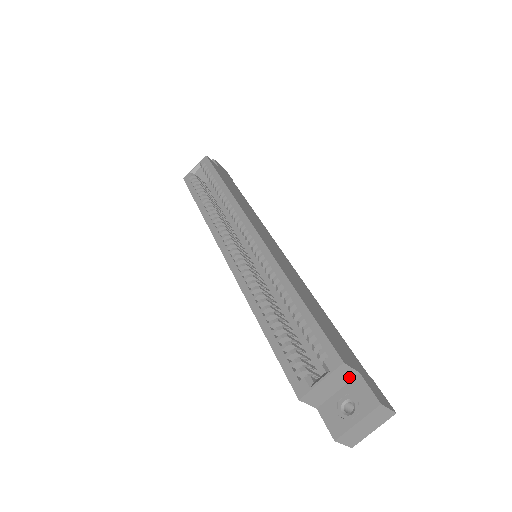
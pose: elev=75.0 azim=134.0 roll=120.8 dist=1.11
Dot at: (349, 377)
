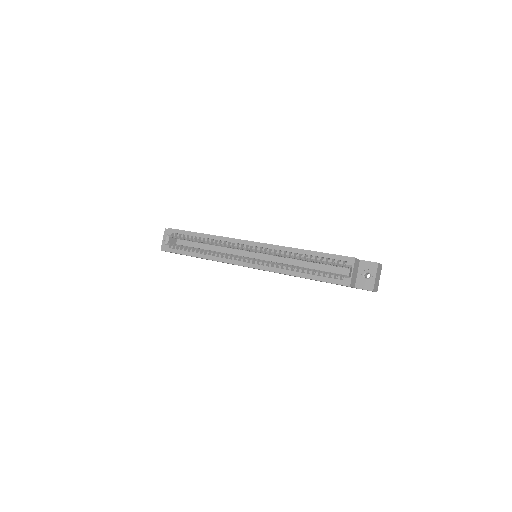
Dot at: (358, 264)
